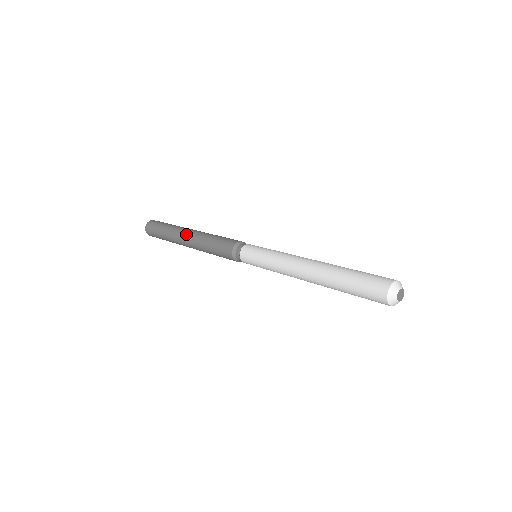
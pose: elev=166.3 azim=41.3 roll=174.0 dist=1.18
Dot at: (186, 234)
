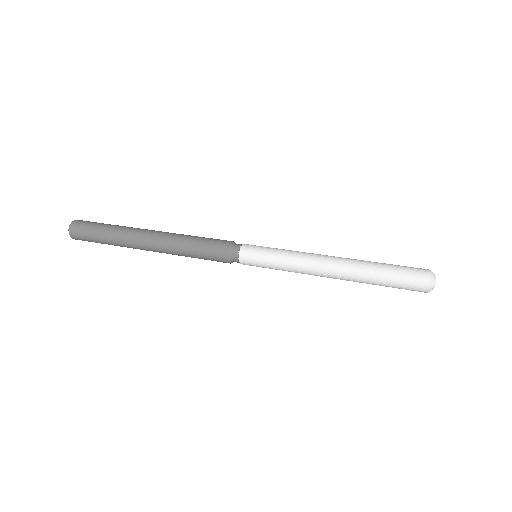
Dot at: (147, 247)
